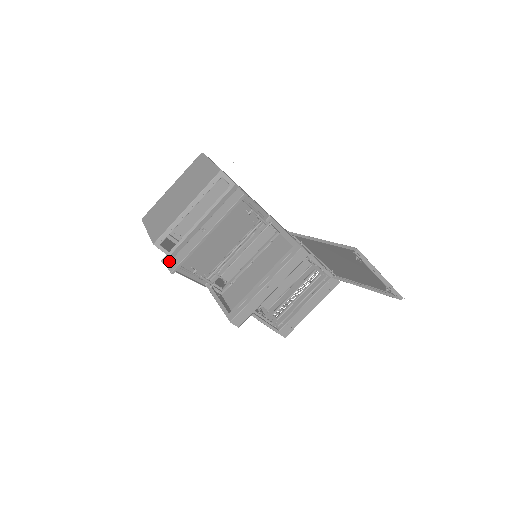
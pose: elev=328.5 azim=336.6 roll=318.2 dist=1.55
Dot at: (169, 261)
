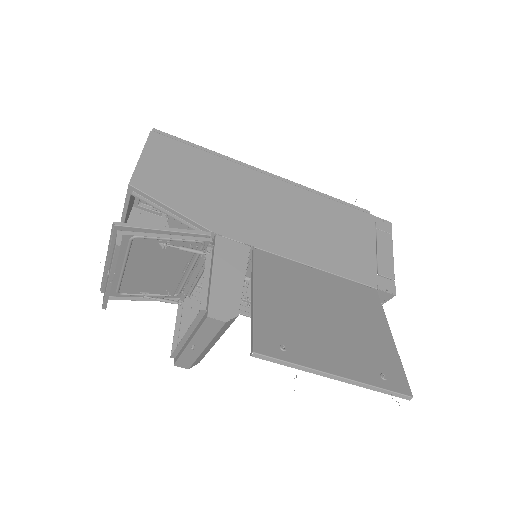
Dot at: occluded
